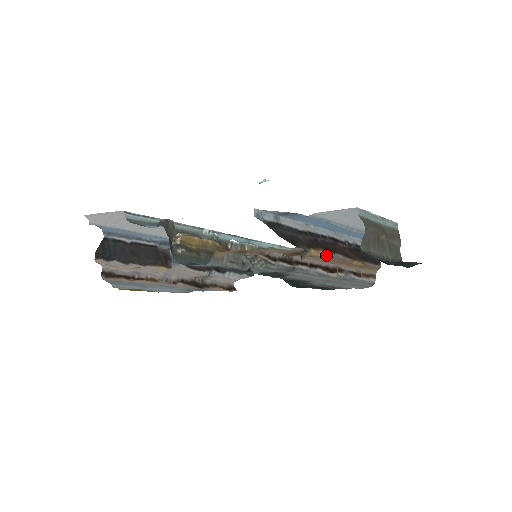
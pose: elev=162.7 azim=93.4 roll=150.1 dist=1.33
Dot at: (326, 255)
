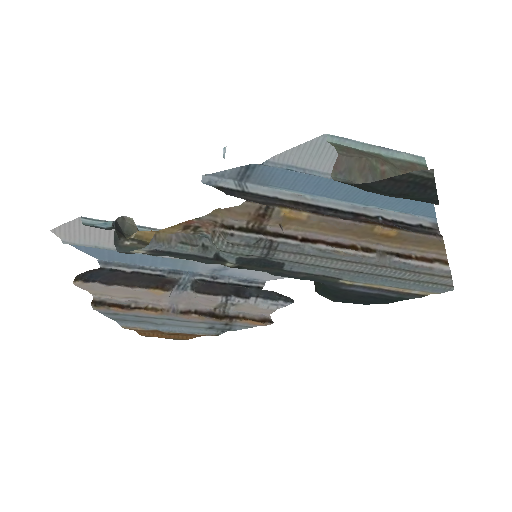
Dot at: (317, 218)
